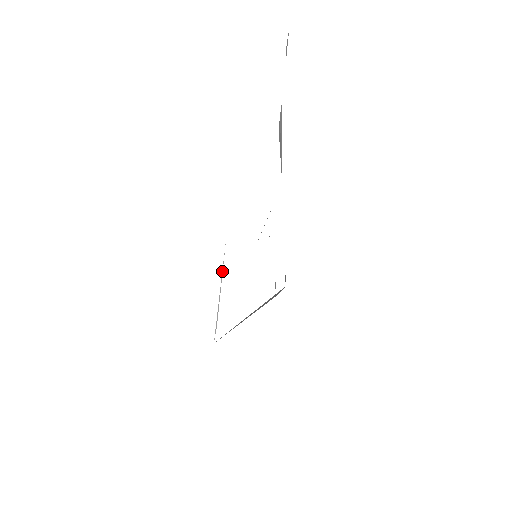
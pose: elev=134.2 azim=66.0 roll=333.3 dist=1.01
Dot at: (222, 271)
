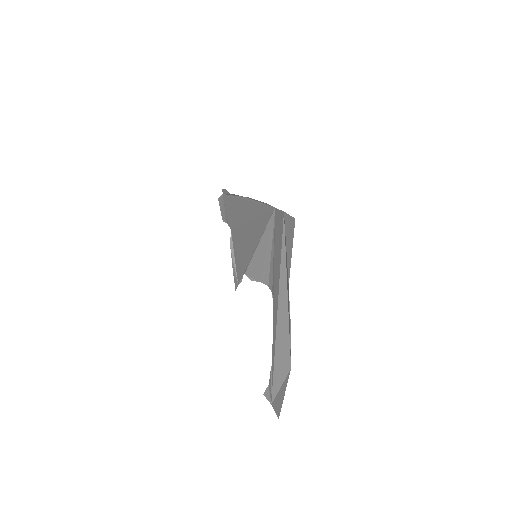
Dot at: (255, 200)
